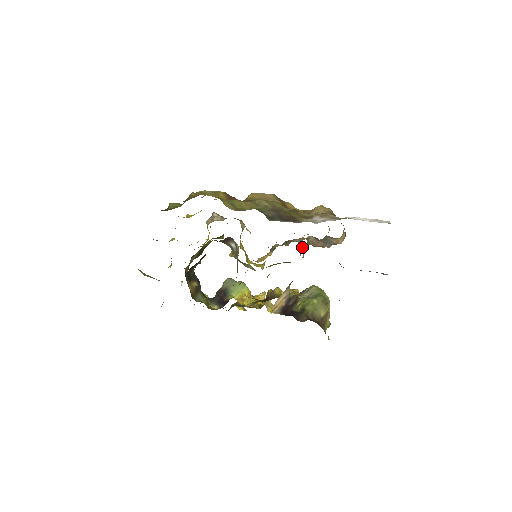
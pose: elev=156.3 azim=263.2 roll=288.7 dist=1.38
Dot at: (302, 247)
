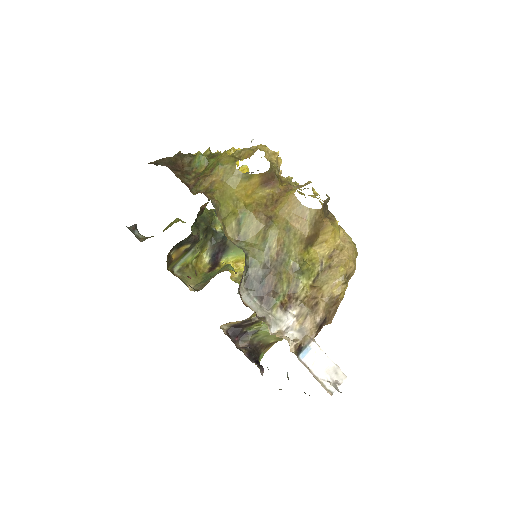
Dot at: occluded
